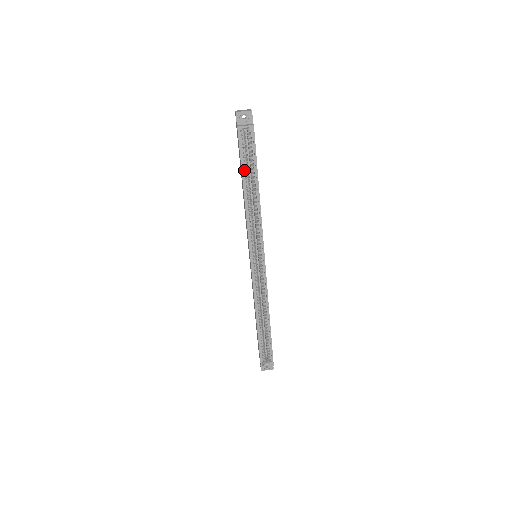
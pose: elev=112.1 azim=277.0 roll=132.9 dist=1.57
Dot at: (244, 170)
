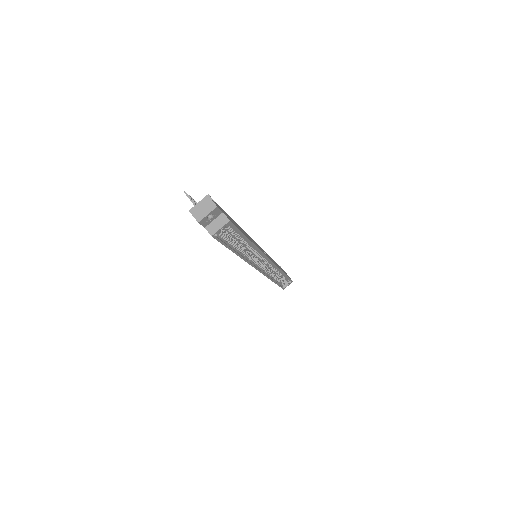
Dot at: (231, 246)
